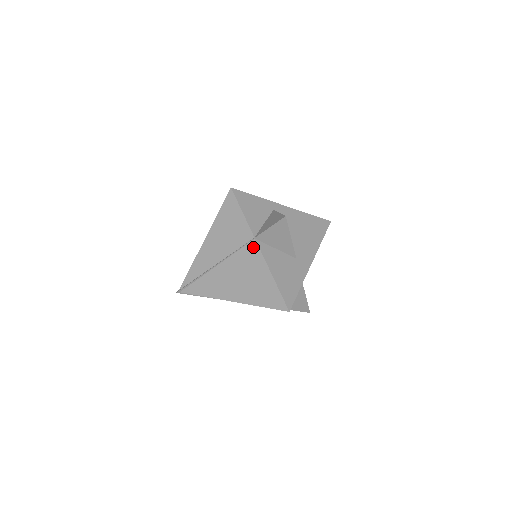
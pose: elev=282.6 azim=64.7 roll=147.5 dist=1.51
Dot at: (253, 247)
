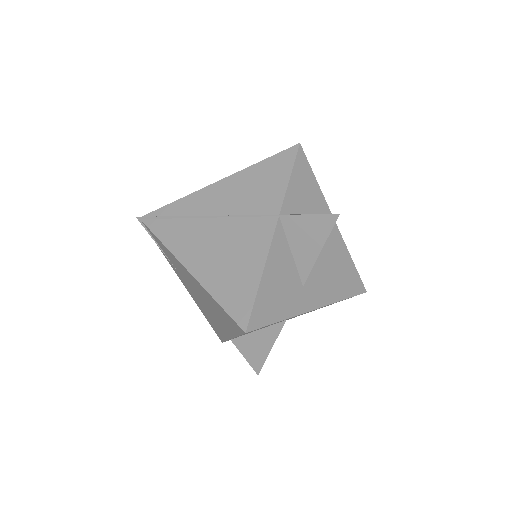
Dot at: (268, 224)
